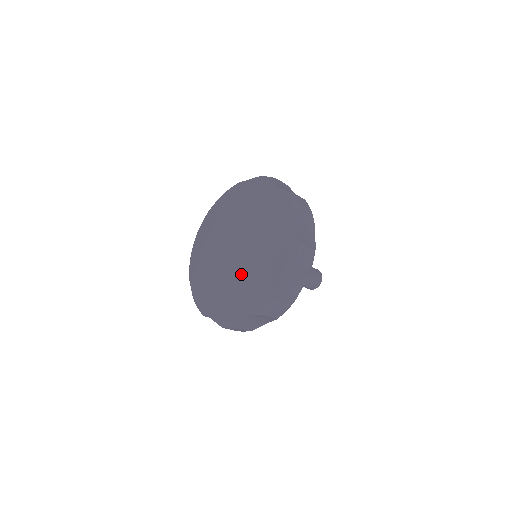
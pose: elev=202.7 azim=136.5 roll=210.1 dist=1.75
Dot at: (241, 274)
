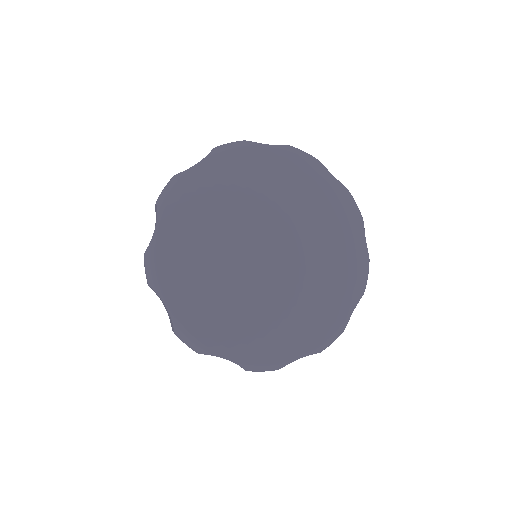
Dot at: (299, 299)
